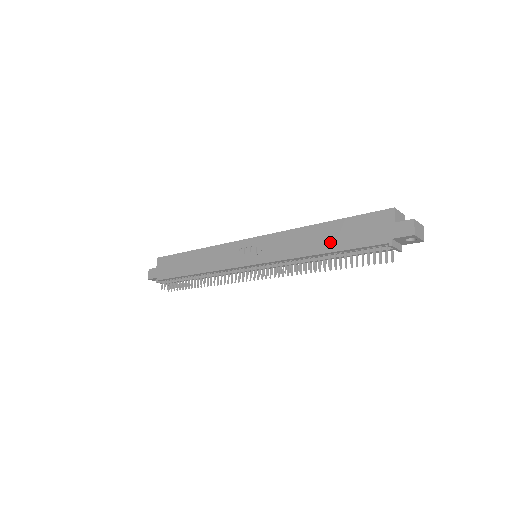
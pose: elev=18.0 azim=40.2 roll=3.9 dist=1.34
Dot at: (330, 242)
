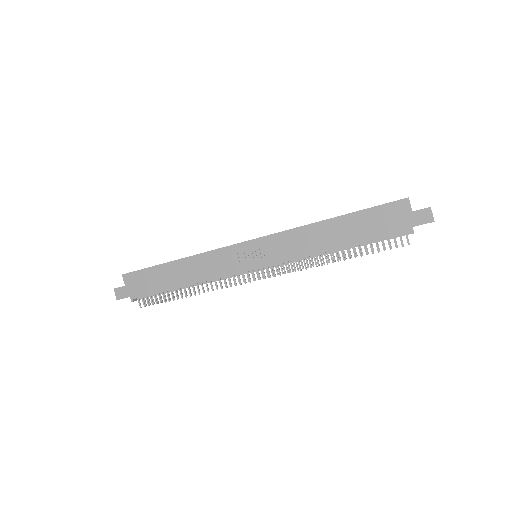
Dot at: (347, 236)
